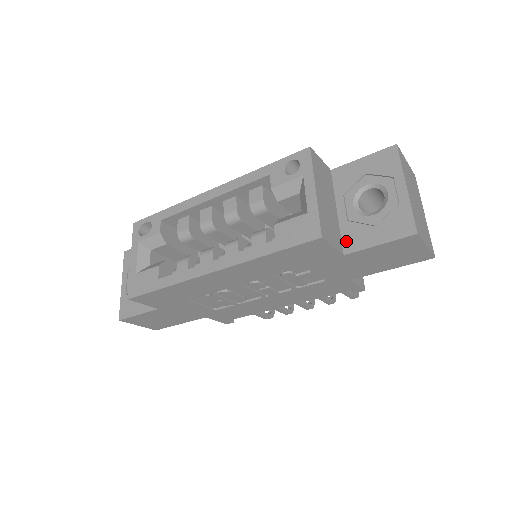
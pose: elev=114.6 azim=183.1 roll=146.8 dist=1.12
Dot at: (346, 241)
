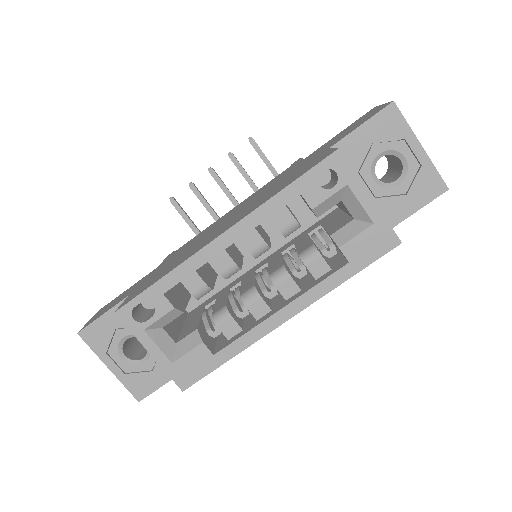
Dot at: occluded
